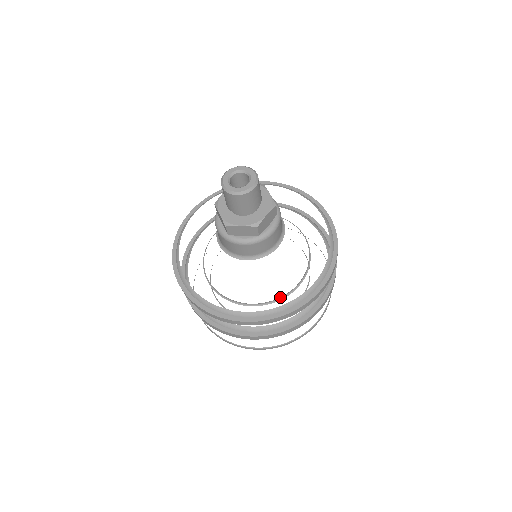
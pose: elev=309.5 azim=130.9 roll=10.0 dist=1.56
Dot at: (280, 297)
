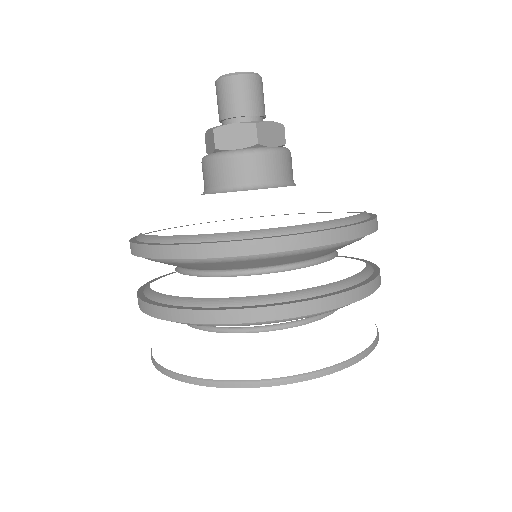
Dot at: (288, 266)
